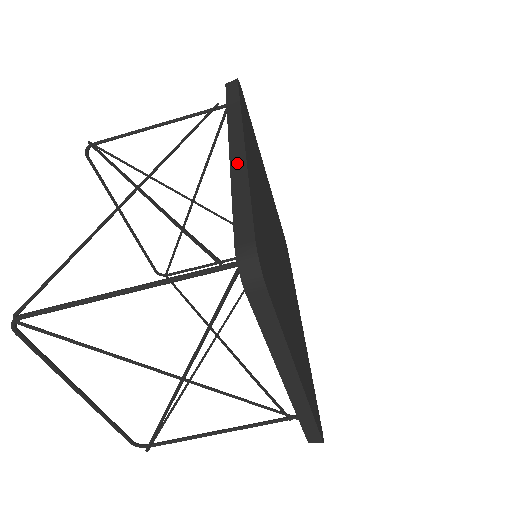
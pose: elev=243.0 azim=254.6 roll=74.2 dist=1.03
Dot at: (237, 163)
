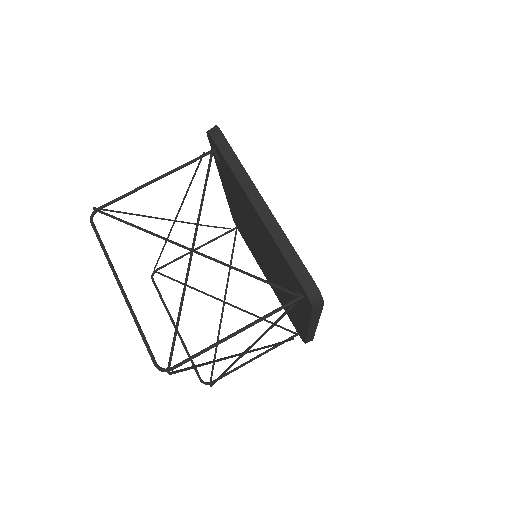
Dot at: occluded
